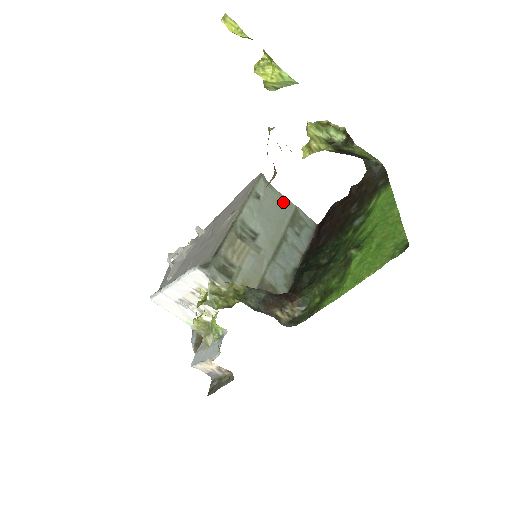
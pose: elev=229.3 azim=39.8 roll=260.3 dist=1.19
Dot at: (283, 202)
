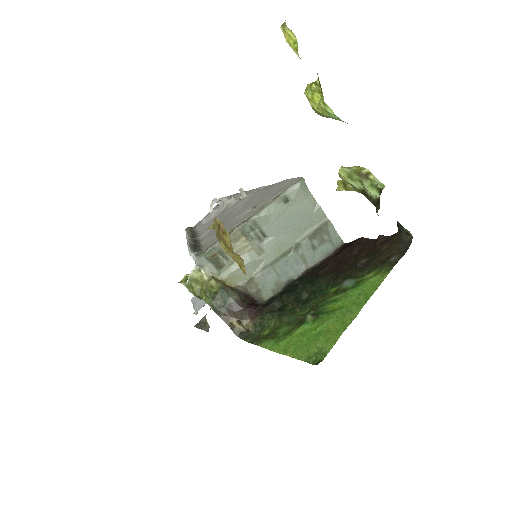
Dot at: (314, 212)
